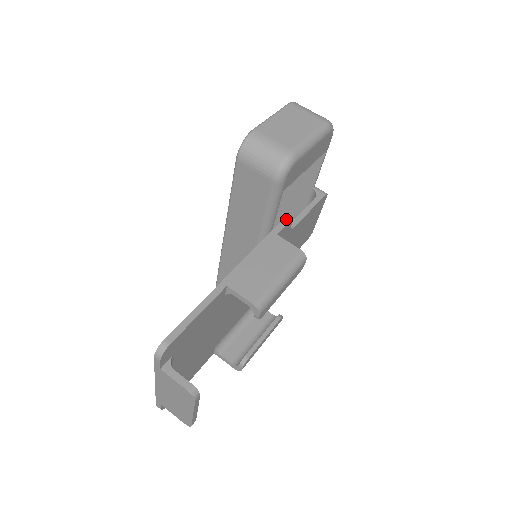
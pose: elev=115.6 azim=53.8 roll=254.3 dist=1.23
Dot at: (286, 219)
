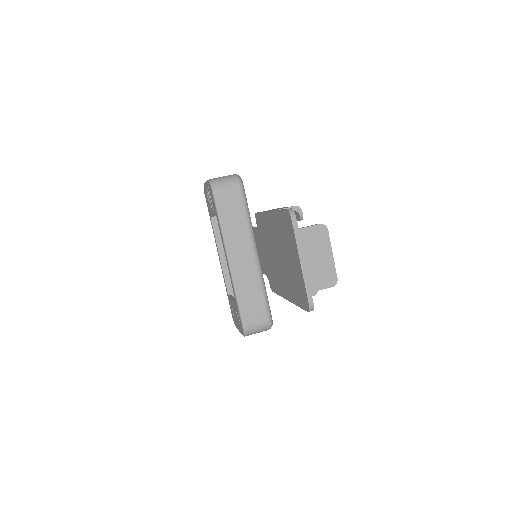
Dot at: (256, 213)
